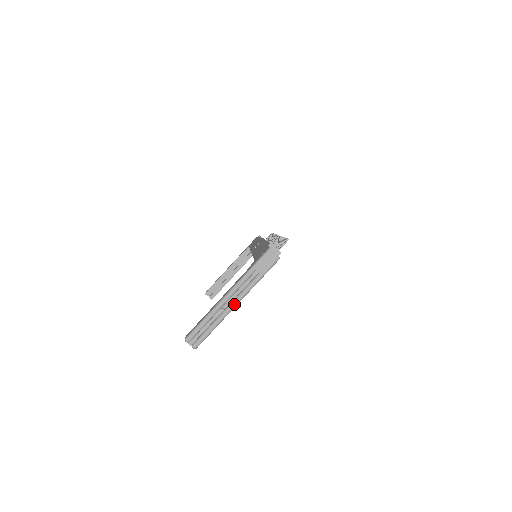
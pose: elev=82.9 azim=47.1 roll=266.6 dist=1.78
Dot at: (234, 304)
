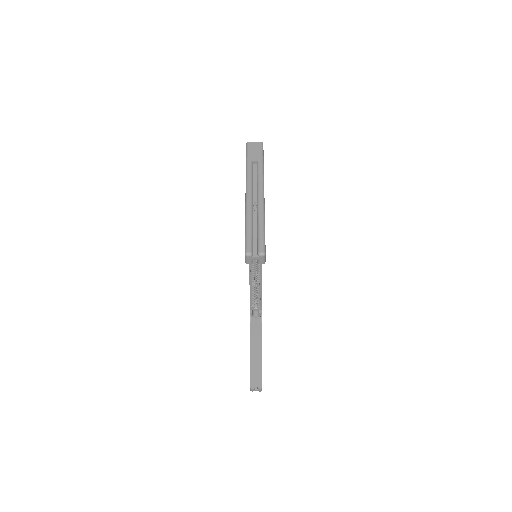
Dot at: (261, 194)
